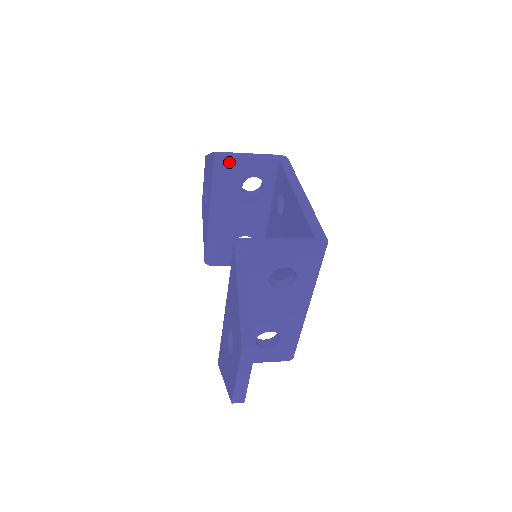
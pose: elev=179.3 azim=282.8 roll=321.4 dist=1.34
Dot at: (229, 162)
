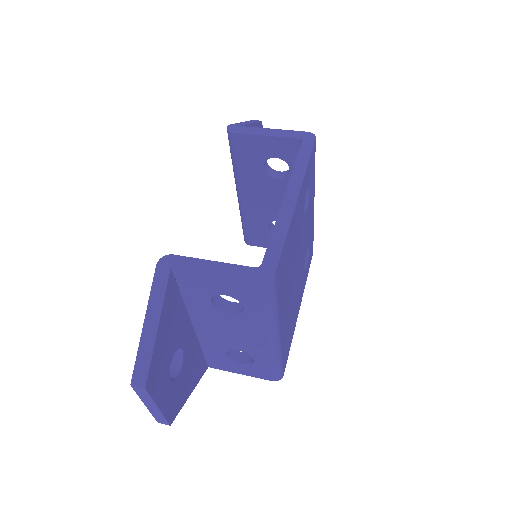
Dot at: (242, 139)
